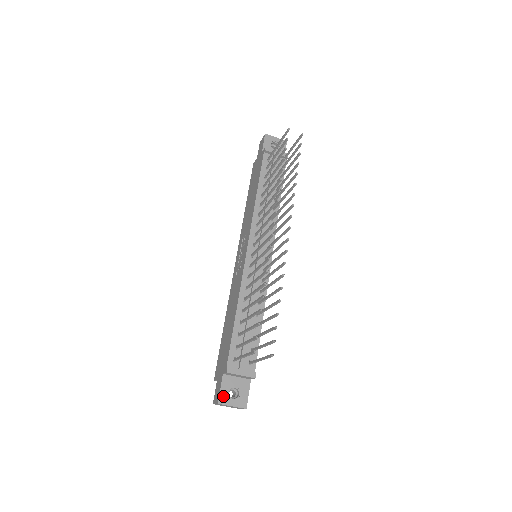
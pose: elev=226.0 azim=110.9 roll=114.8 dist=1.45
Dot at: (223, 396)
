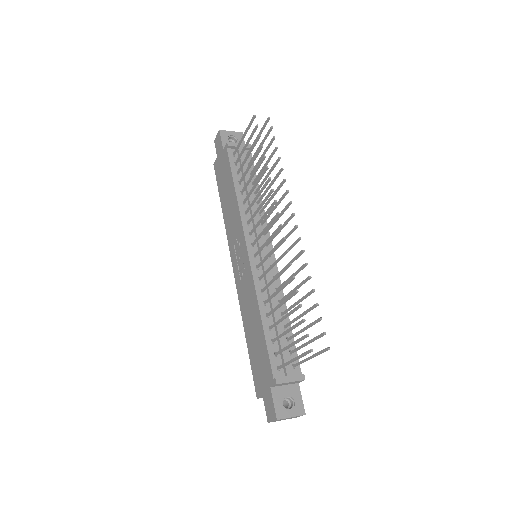
Dot at: (279, 410)
